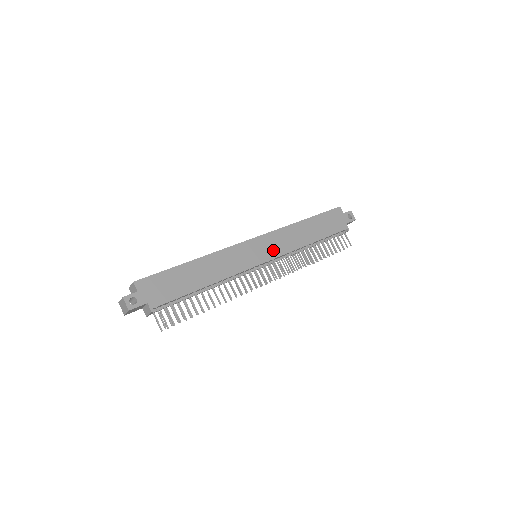
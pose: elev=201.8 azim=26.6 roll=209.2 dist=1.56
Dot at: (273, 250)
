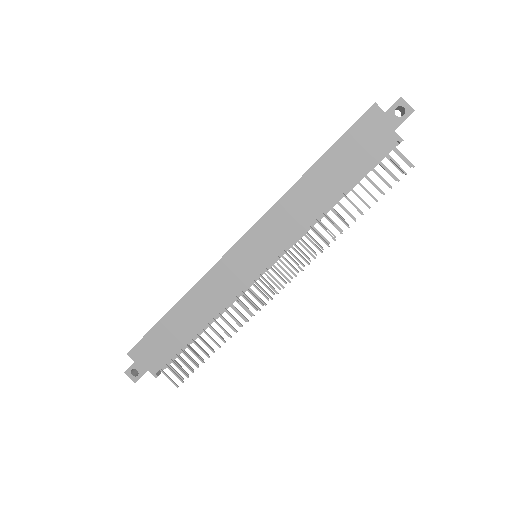
Dot at: (271, 245)
